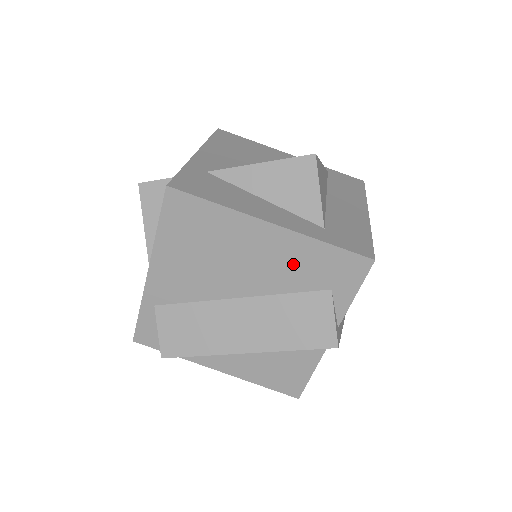
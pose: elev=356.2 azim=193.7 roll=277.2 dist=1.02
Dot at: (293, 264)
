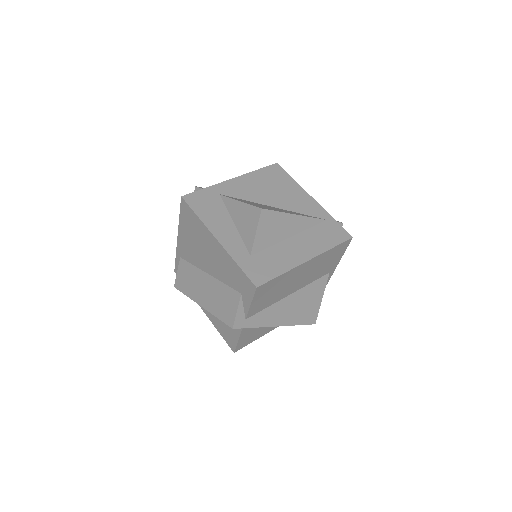
Dot at: (226, 268)
